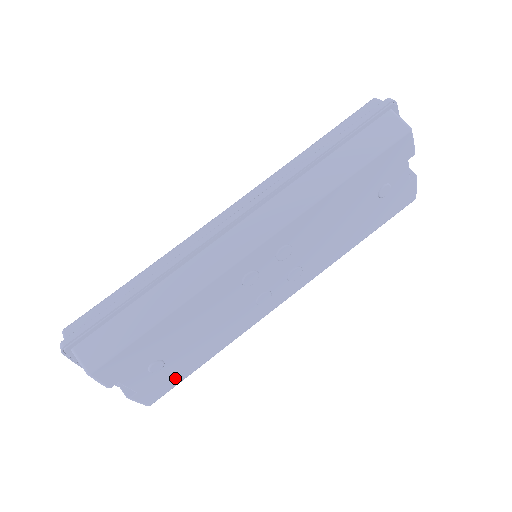
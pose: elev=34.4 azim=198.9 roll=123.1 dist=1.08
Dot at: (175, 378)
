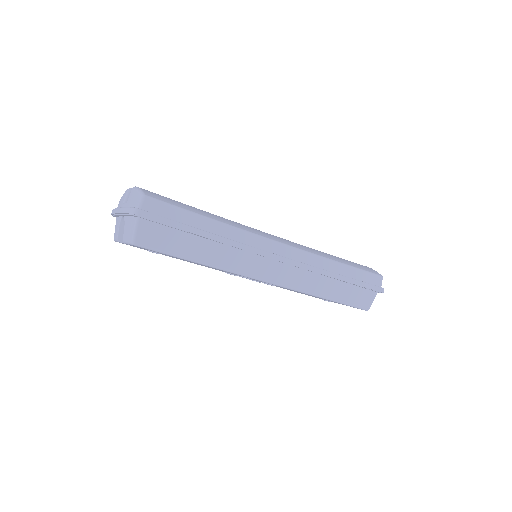
Dot at: occluded
